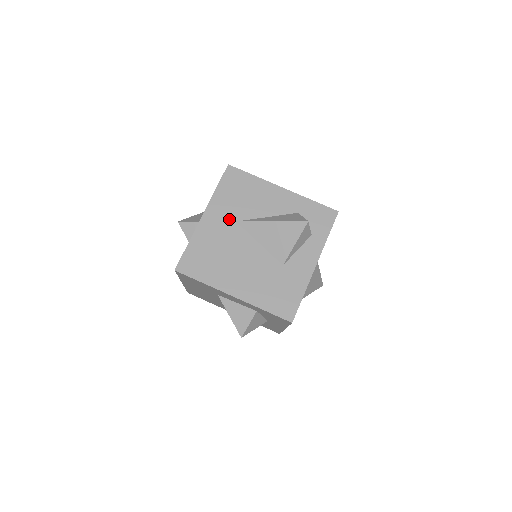
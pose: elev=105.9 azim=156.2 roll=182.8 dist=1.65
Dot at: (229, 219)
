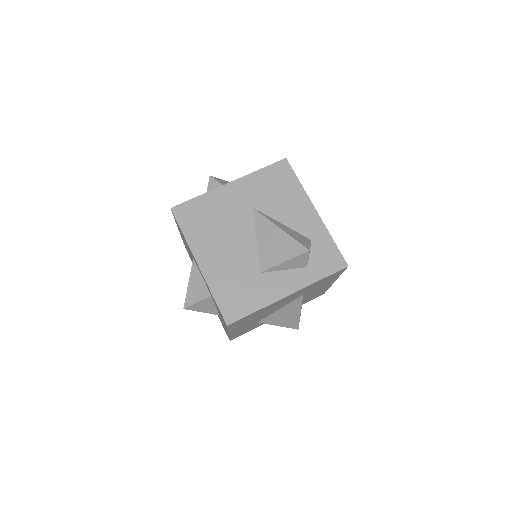
Dot at: (249, 201)
